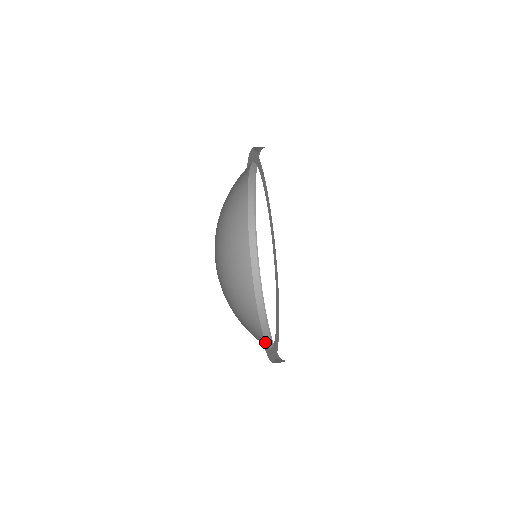
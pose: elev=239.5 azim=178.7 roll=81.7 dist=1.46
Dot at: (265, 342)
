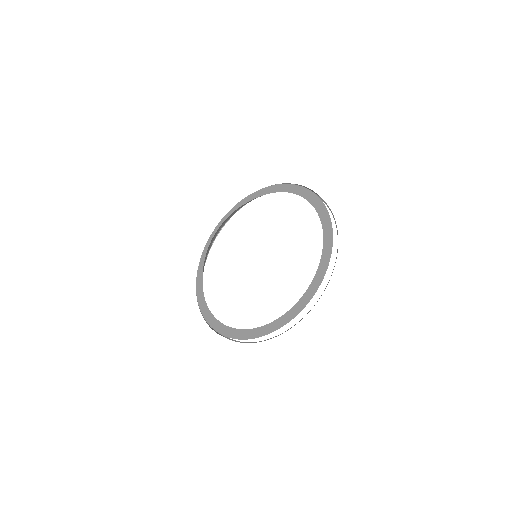
Dot at: occluded
